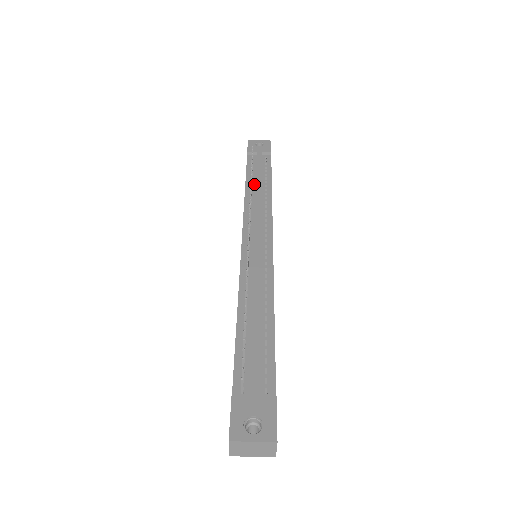
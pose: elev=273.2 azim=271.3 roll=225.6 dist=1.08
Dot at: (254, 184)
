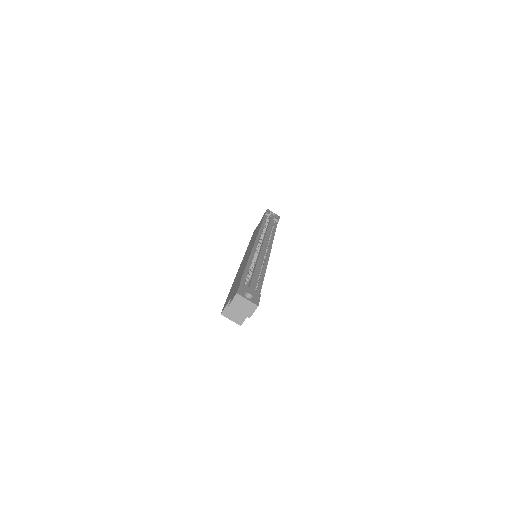
Dot at: occluded
